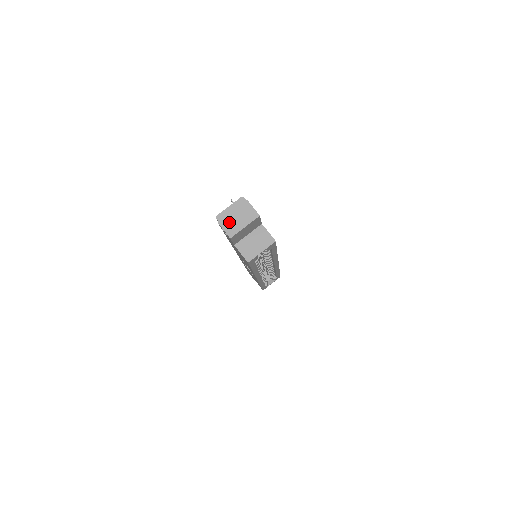
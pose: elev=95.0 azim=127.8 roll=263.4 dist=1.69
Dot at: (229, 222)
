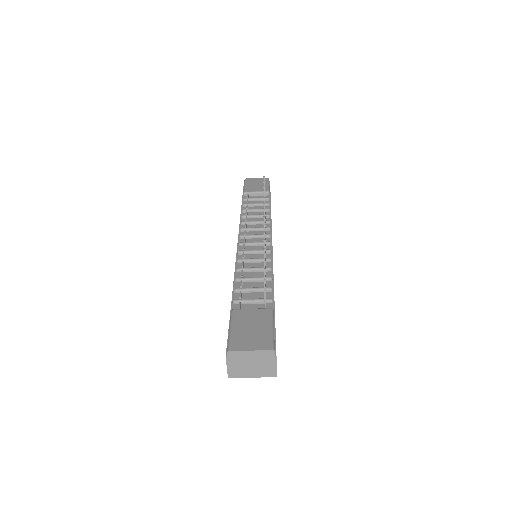
Dot at: (239, 364)
